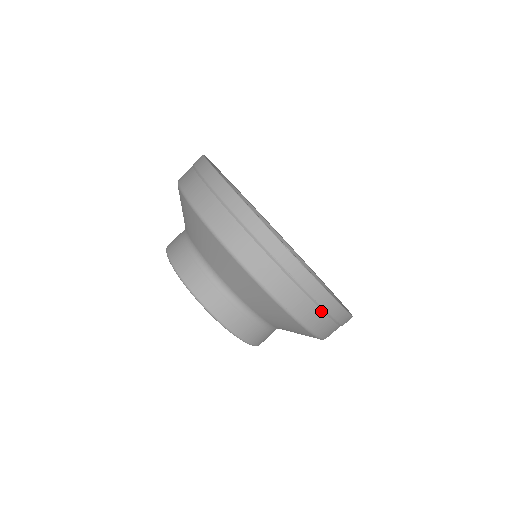
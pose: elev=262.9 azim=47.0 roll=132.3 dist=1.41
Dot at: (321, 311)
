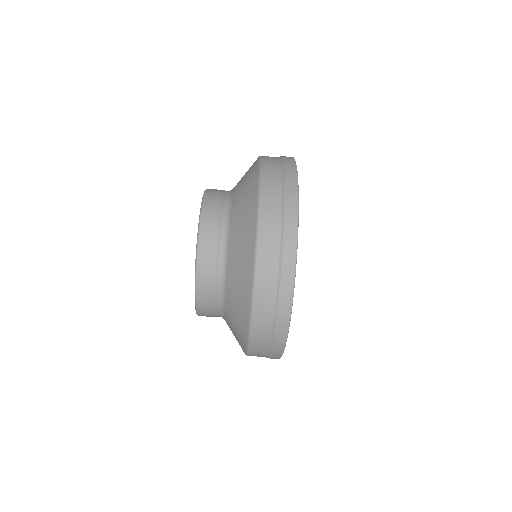
Dot at: (271, 333)
